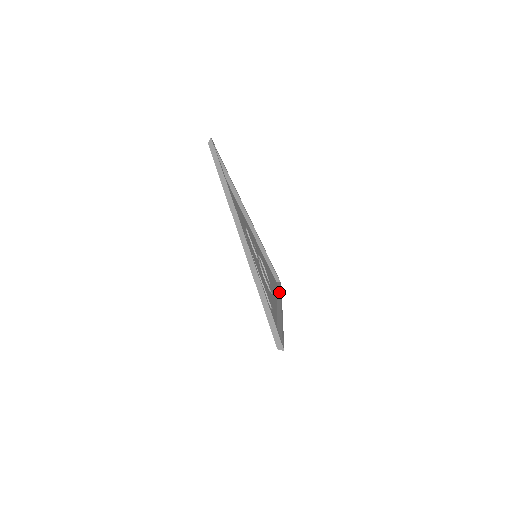
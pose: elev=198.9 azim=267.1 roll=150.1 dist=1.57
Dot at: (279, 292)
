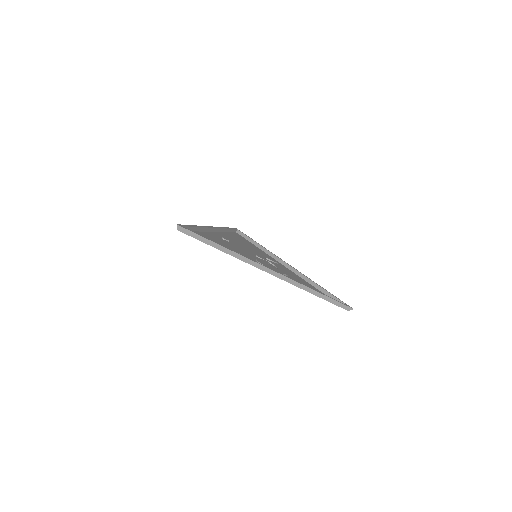
Dot at: (311, 290)
